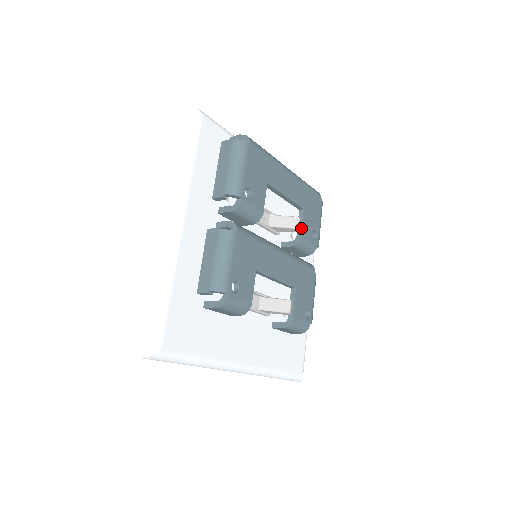
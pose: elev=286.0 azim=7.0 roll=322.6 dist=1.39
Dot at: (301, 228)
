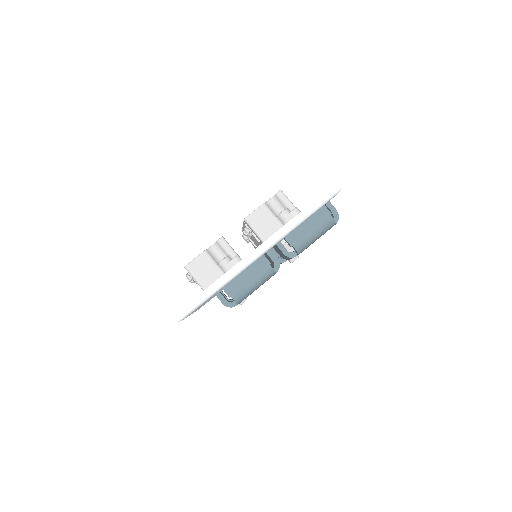
Dot at: occluded
